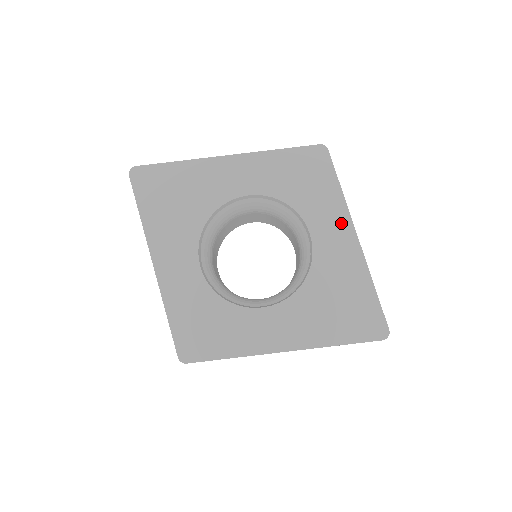
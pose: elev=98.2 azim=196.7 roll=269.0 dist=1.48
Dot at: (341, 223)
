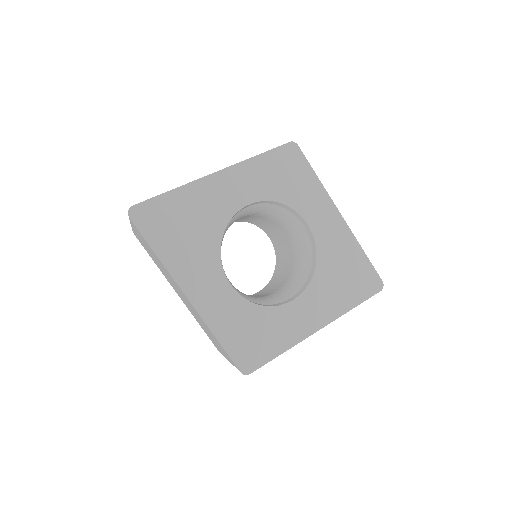
Dot at: (327, 207)
